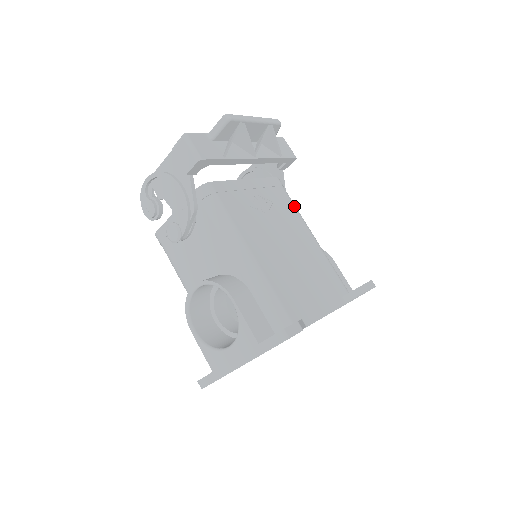
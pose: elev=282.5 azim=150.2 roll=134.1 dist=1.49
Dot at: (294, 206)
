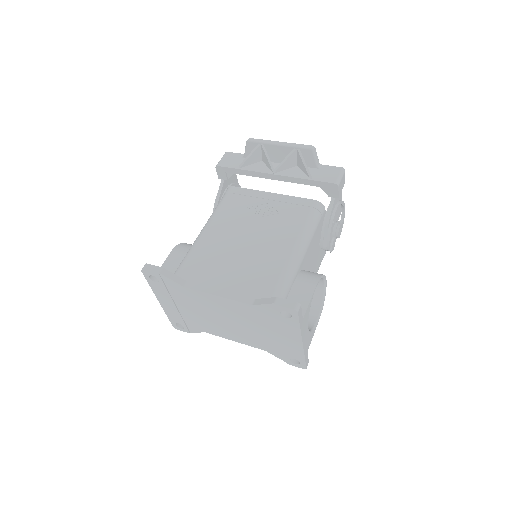
Dot at: (304, 224)
